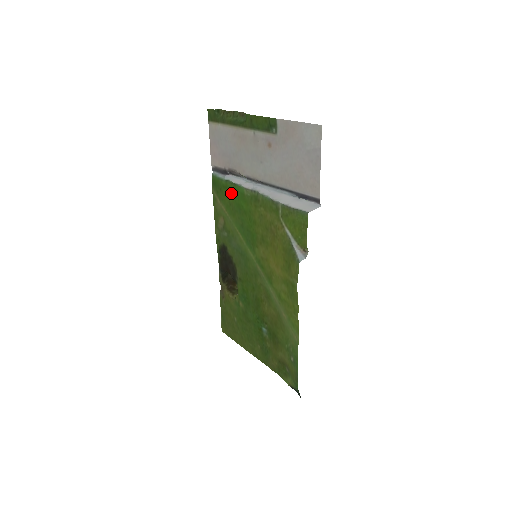
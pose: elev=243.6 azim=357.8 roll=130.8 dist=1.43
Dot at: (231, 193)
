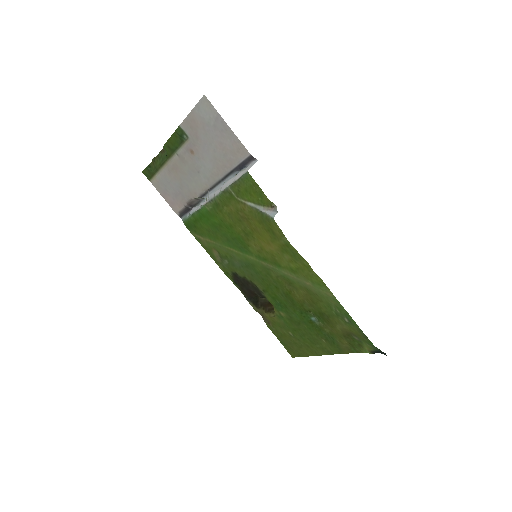
Dot at: (202, 221)
